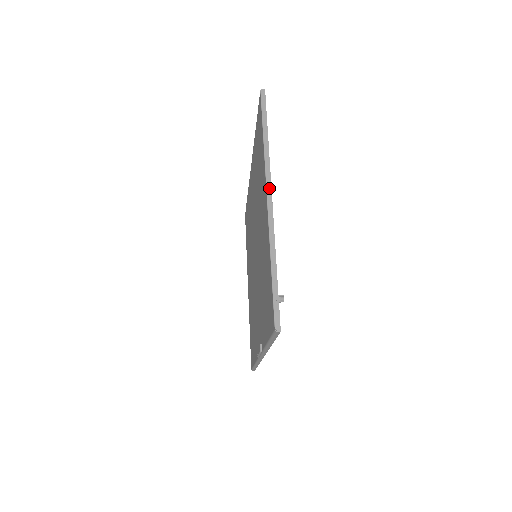
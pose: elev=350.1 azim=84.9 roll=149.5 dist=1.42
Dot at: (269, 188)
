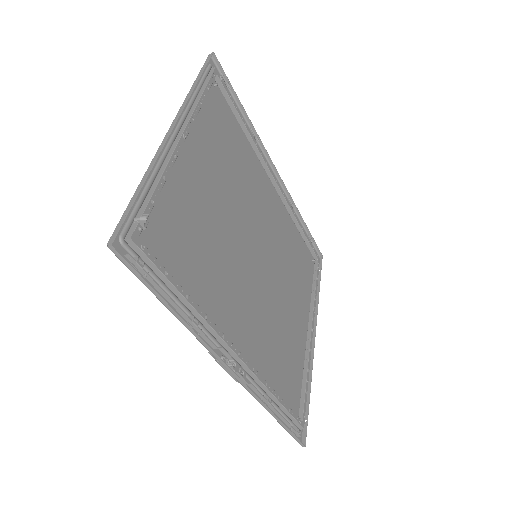
Dot at: (176, 118)
